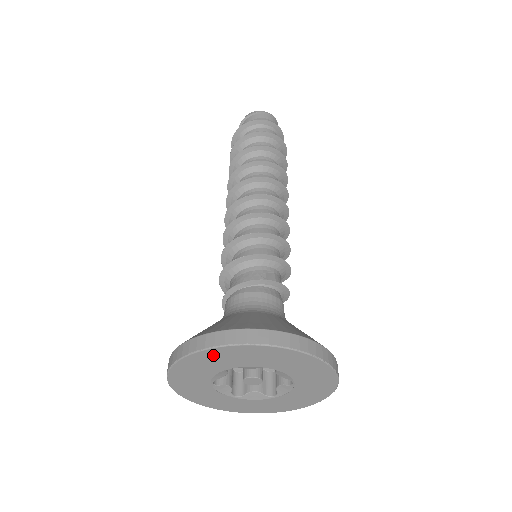
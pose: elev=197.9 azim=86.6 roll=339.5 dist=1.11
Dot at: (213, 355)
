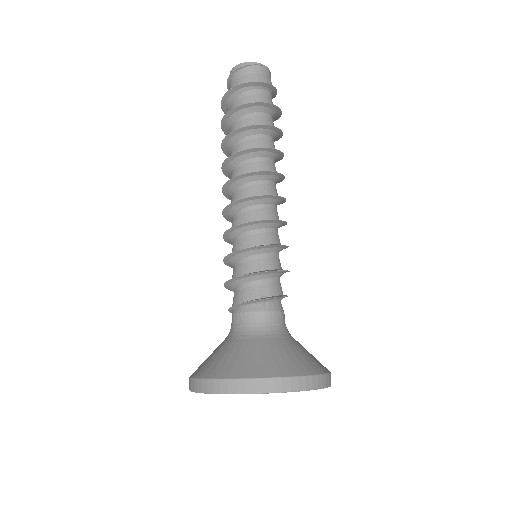
Dot at: occluded
